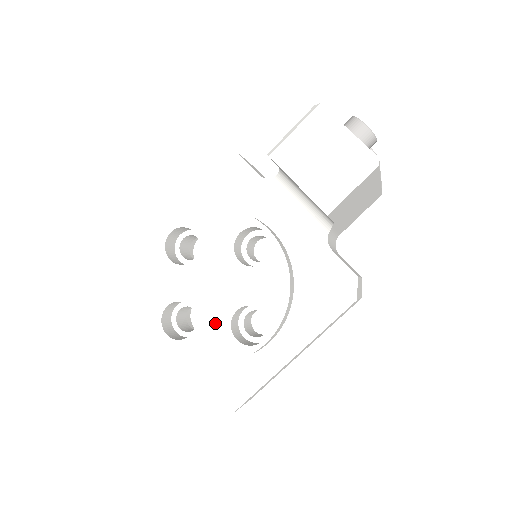
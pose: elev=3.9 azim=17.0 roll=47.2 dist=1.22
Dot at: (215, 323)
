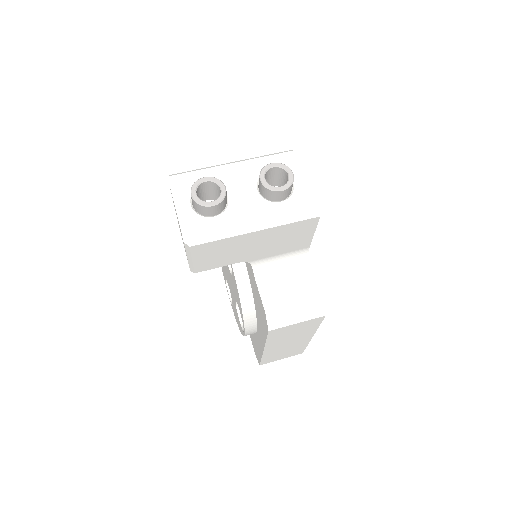
Dot at: (234, 304)
